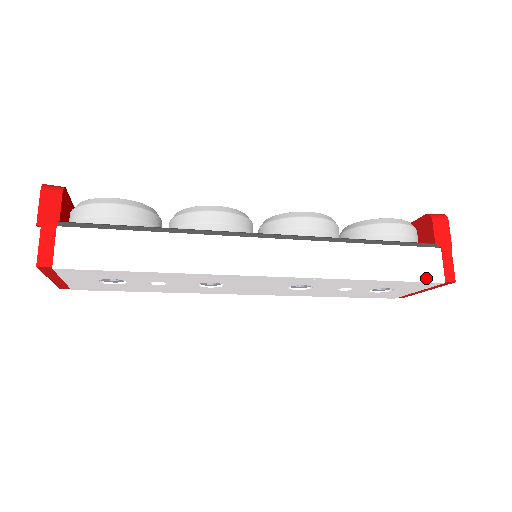
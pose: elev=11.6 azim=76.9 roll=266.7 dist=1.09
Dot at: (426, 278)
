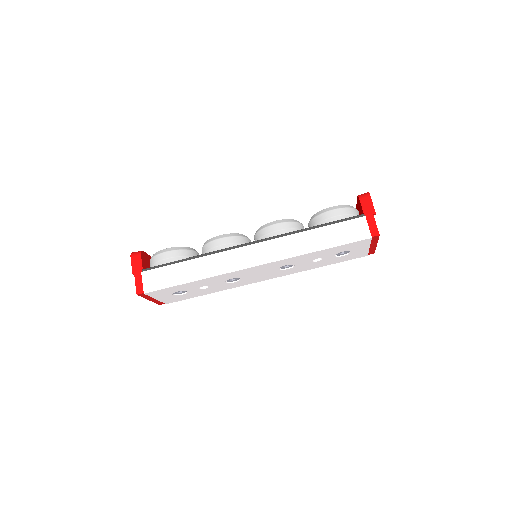
Dot at: (357, 239)
